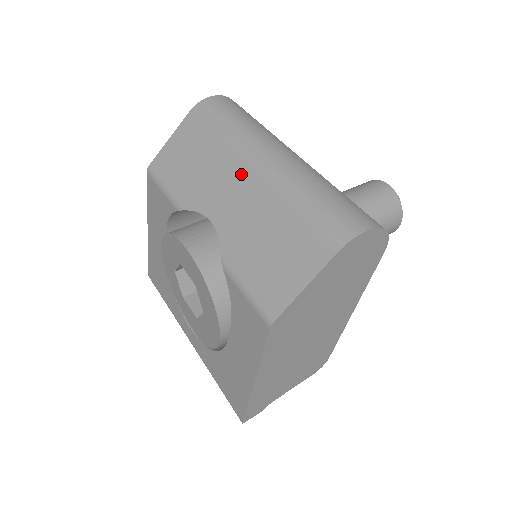
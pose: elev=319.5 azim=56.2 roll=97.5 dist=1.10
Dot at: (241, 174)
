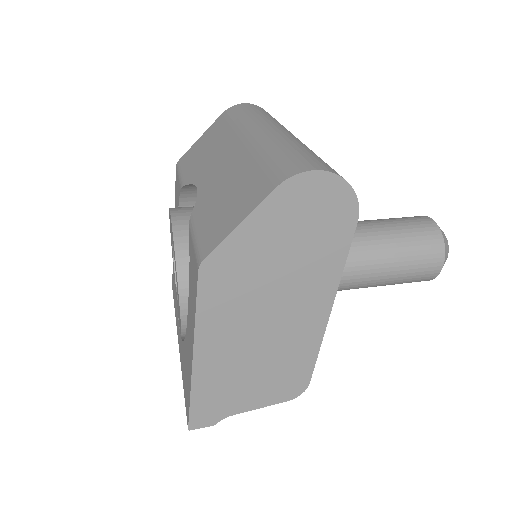
Dot at: (234, 146)
